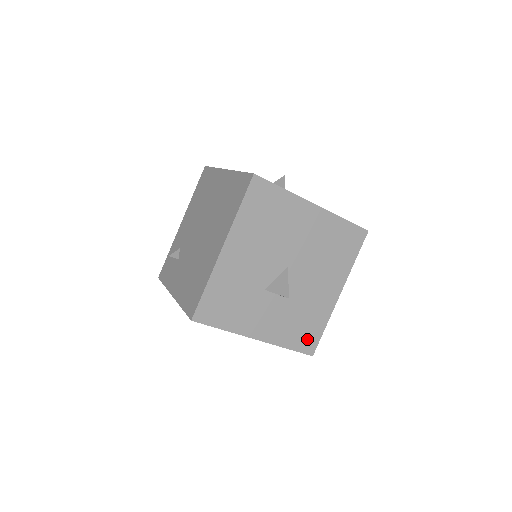
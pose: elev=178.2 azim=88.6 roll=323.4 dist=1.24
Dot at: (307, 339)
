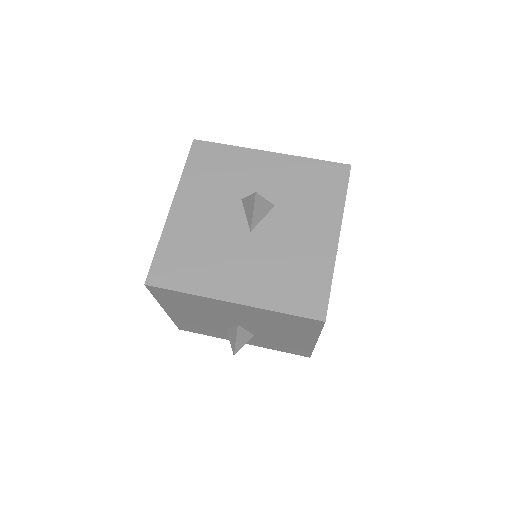
Dot at: (296, 351)
